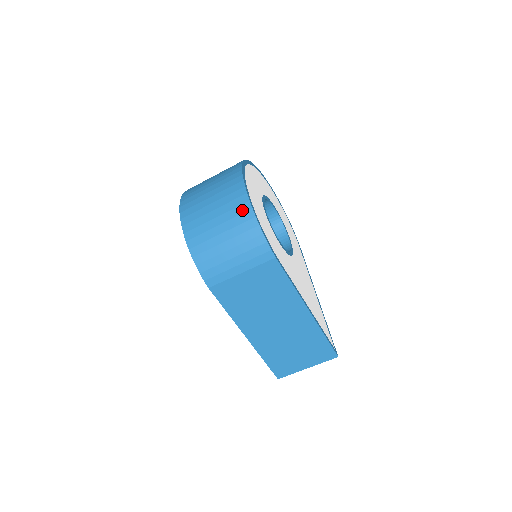
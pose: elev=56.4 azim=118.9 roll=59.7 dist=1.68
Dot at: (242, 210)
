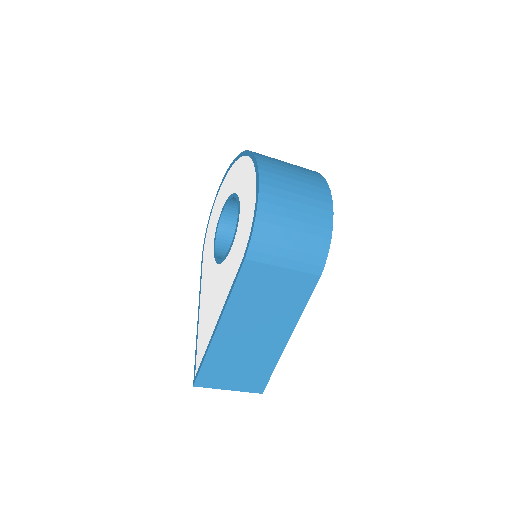
Dot at: (324, 215)
